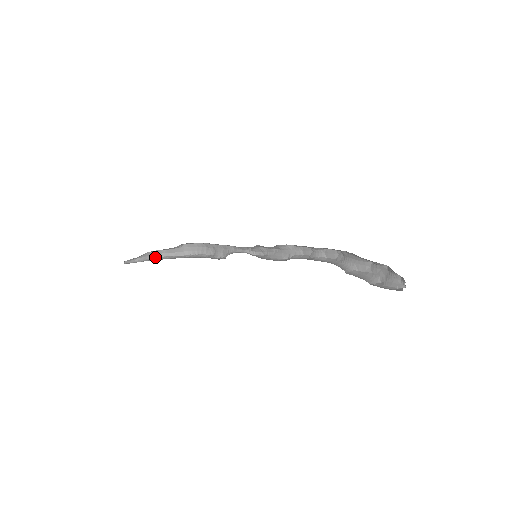
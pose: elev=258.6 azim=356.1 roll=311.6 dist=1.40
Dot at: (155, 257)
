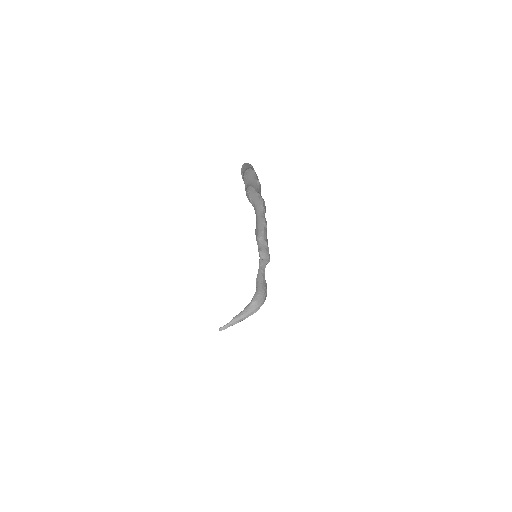
Dot at: (242, 320)
